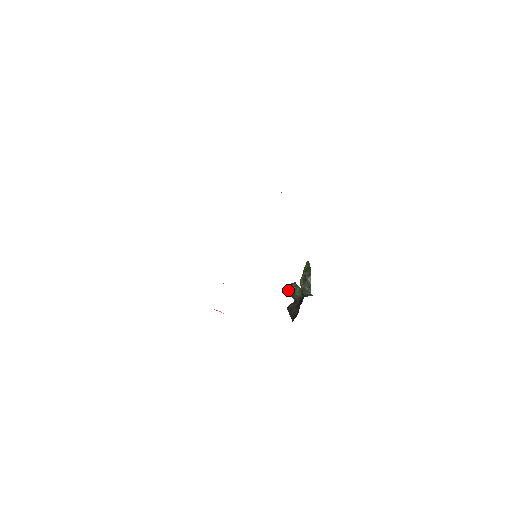
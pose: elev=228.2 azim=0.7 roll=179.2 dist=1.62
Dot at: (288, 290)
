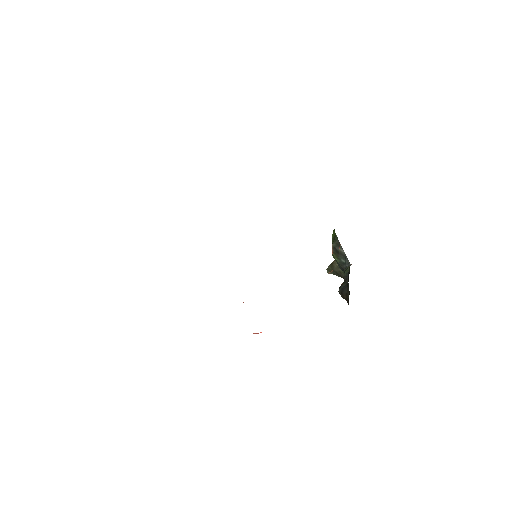
Dot at: (332, 271)
